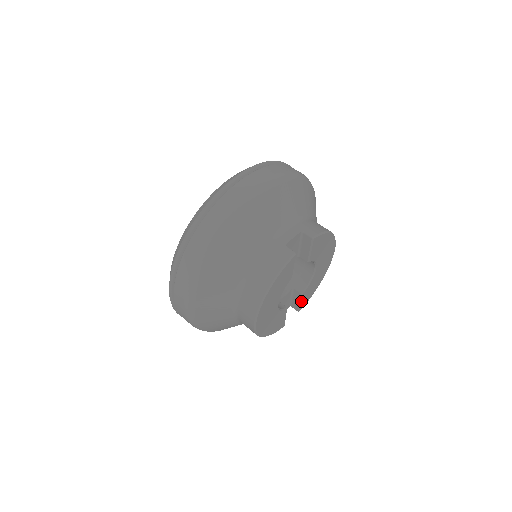
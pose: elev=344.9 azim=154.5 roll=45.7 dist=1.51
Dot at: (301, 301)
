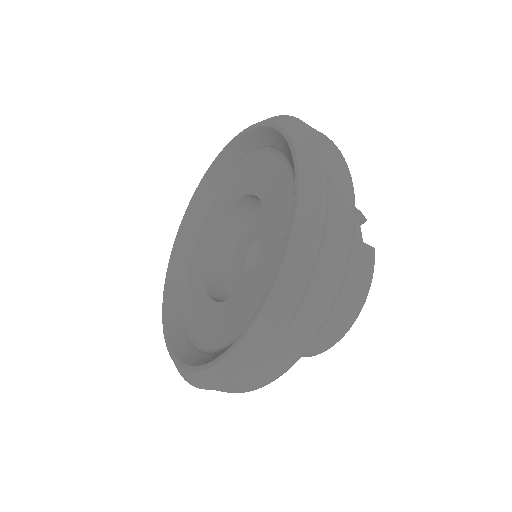
Dot at: occluded
